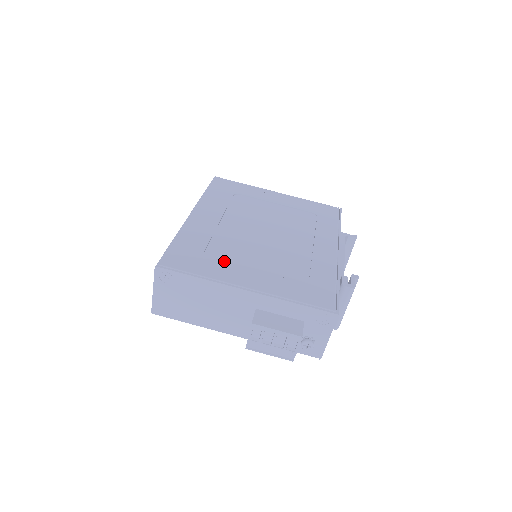
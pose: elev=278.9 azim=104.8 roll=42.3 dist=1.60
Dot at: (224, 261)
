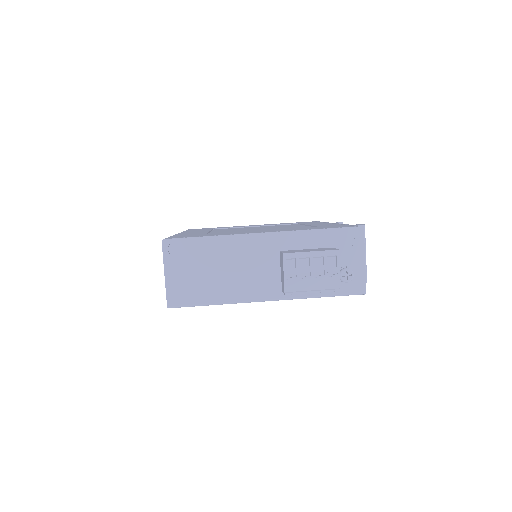
Dot at: occluded
